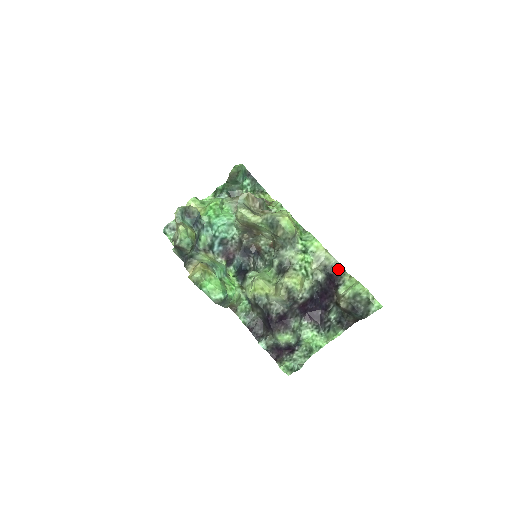
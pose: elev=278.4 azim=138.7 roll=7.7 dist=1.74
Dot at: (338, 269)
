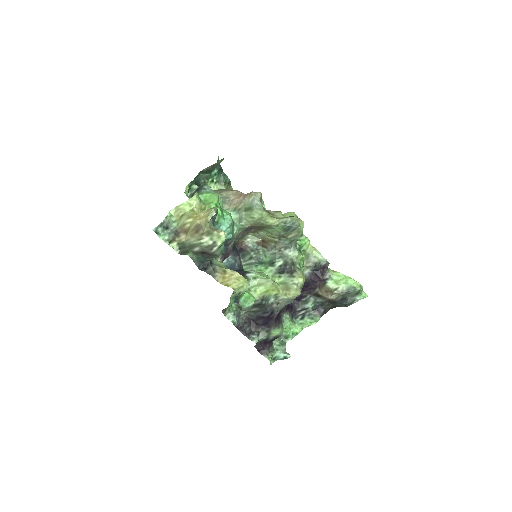
Dot at: (325, 265)
